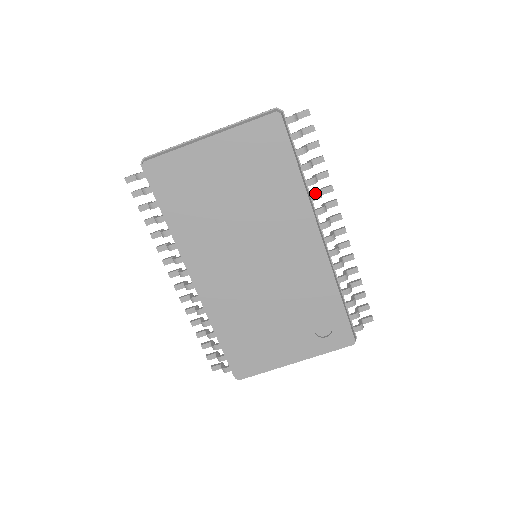
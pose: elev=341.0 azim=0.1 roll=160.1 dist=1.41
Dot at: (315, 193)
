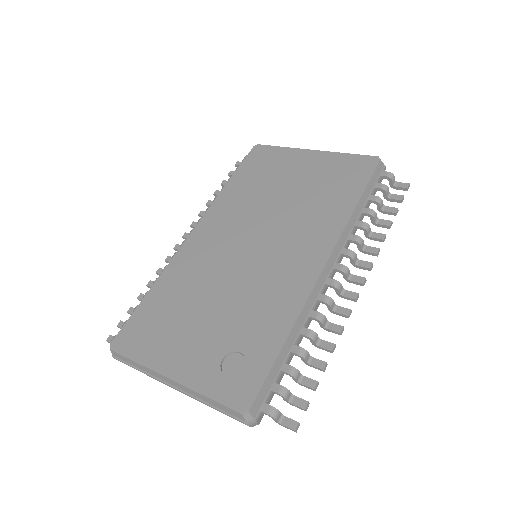
Dot at: (356, 236)
